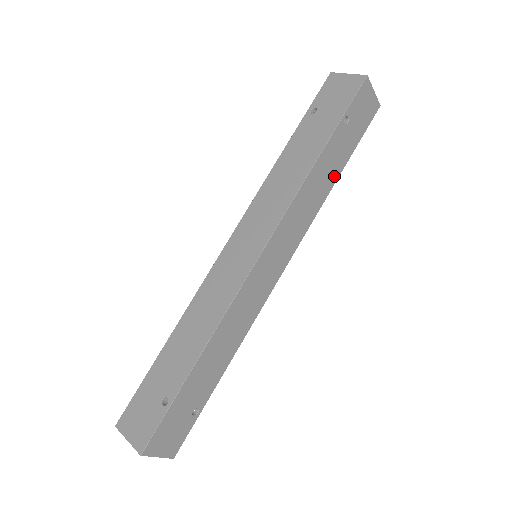
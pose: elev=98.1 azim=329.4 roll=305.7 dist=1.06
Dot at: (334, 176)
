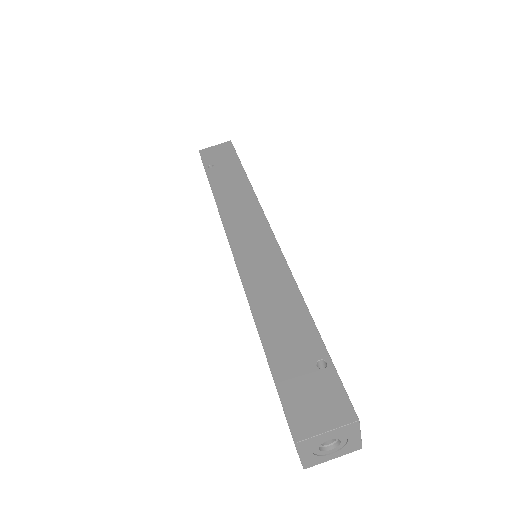
Dot at: occluded
